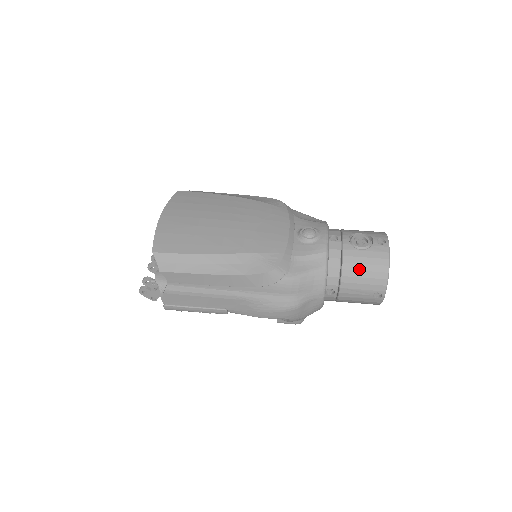
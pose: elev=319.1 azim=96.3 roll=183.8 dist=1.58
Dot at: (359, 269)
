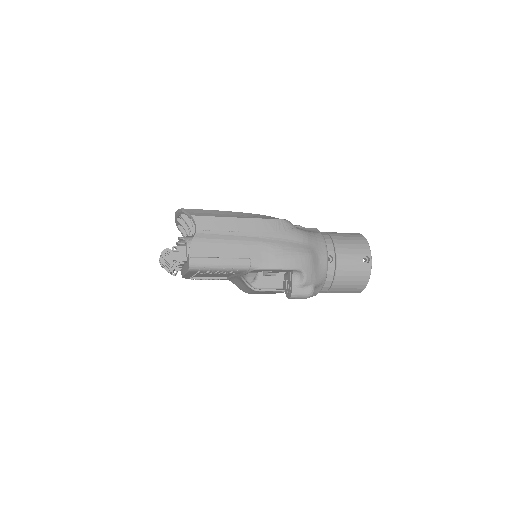
Dot at: (345, 239)
